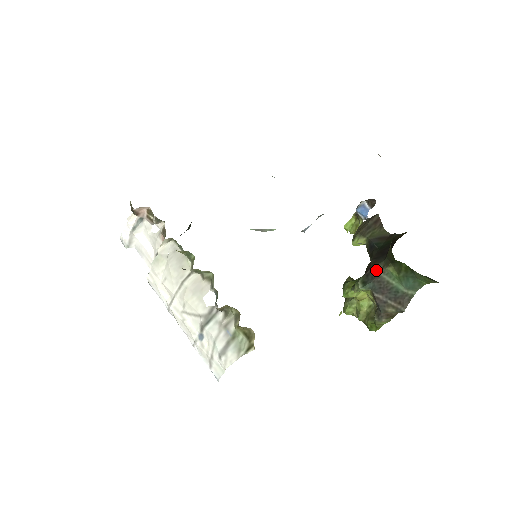
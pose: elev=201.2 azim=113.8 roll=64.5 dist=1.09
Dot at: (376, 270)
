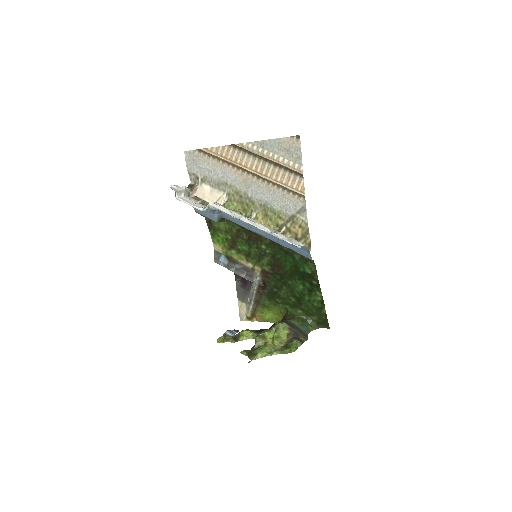
Dot at: (285, 320)
